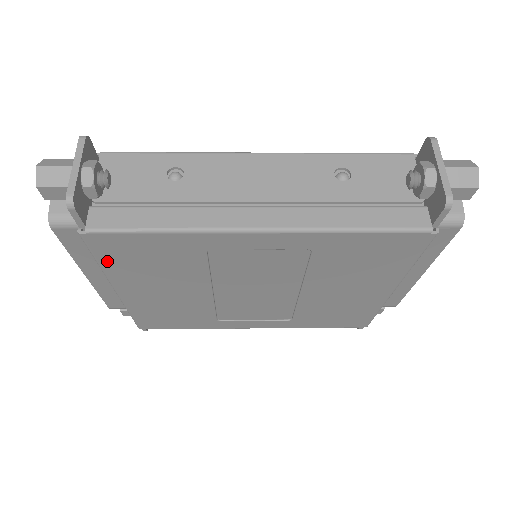
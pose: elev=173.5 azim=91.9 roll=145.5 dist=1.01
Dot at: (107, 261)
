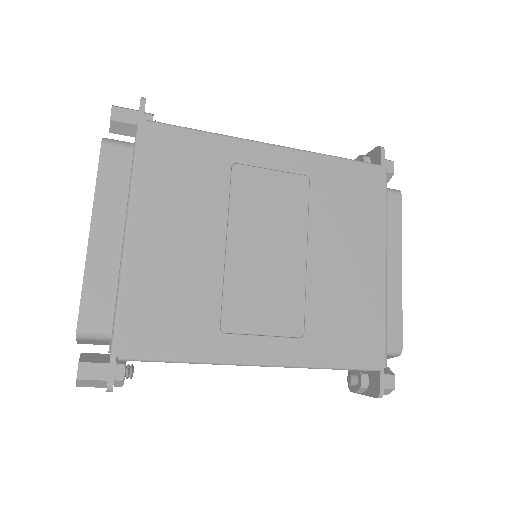
Dot at: (144, 166)
